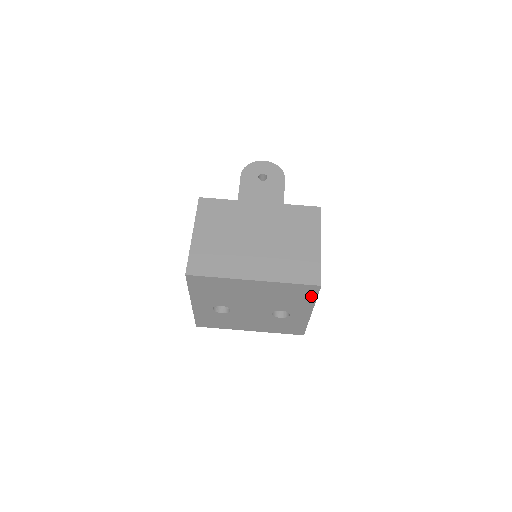
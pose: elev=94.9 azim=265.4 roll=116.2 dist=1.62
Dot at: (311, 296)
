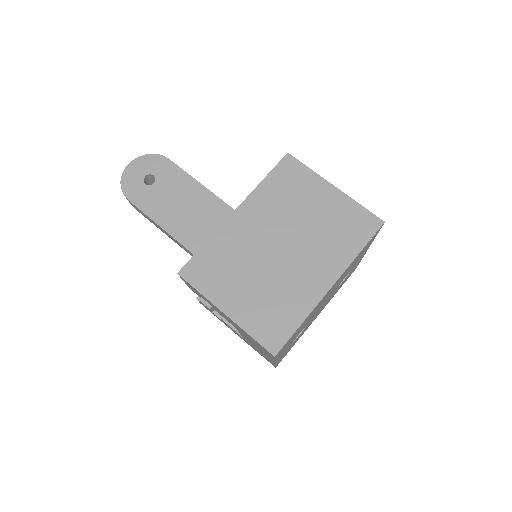
Dot at: occluded
